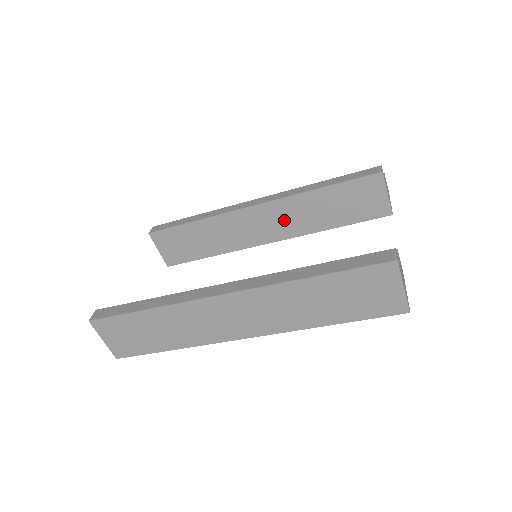
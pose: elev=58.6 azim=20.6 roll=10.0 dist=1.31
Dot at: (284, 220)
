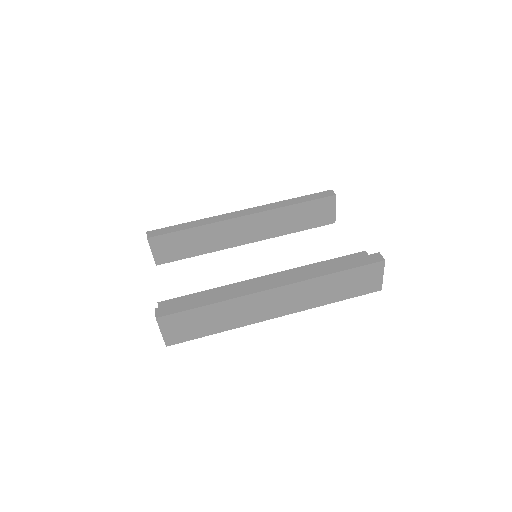
Dot at: (263, 227)
